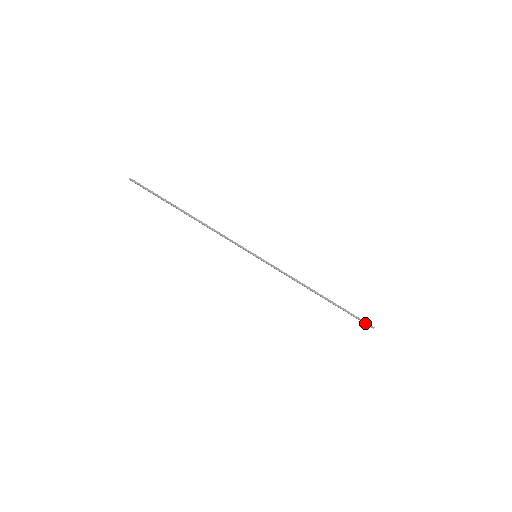
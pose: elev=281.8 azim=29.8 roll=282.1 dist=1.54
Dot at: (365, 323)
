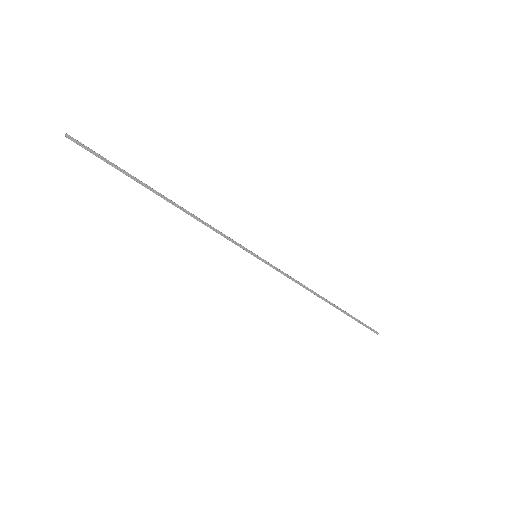
Dot at: (370, 329)
